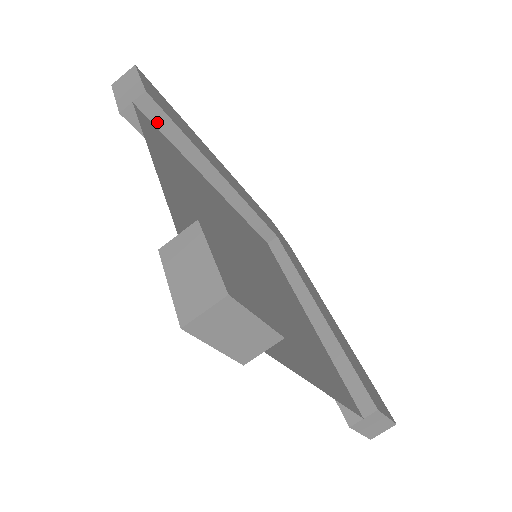
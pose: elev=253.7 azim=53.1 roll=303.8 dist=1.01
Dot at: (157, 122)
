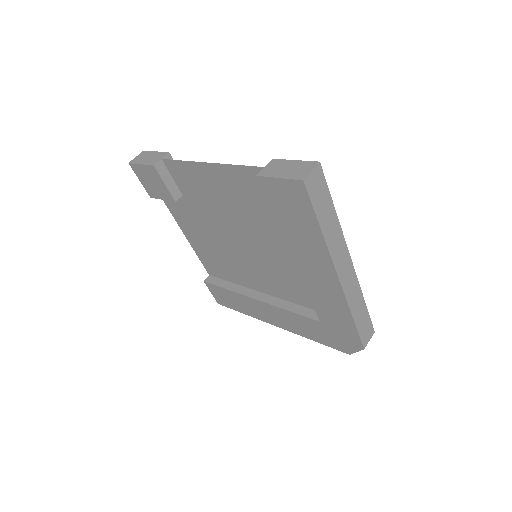
Dot at: occluded
